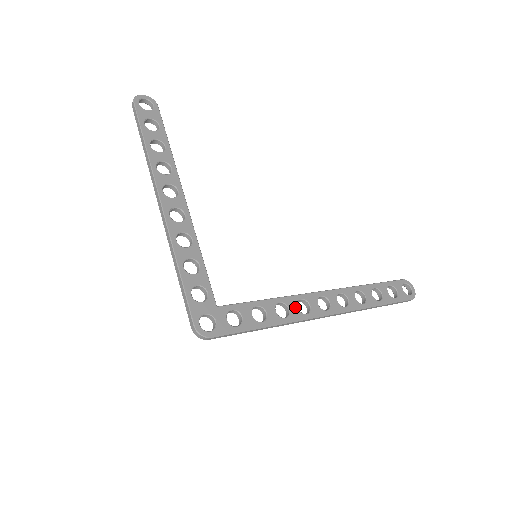
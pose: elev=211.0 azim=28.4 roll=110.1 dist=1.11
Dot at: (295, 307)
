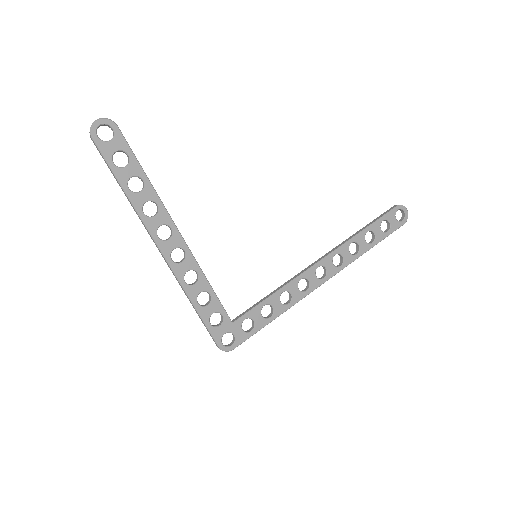
Dot at: (296, 290)
